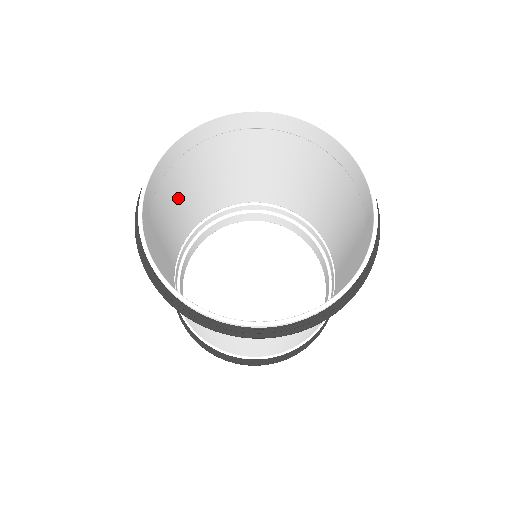
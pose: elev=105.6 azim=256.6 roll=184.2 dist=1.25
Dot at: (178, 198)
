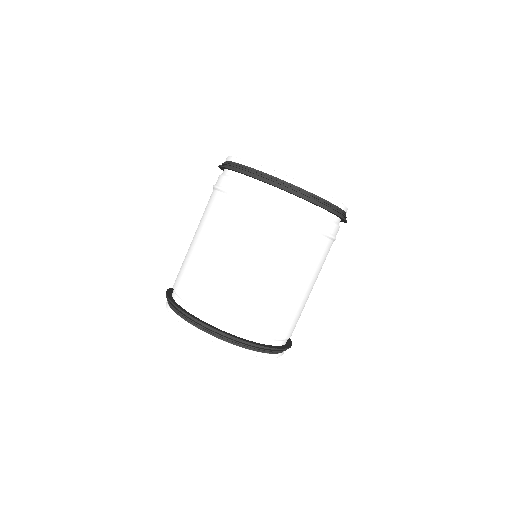
Dot at: (196, 257)
